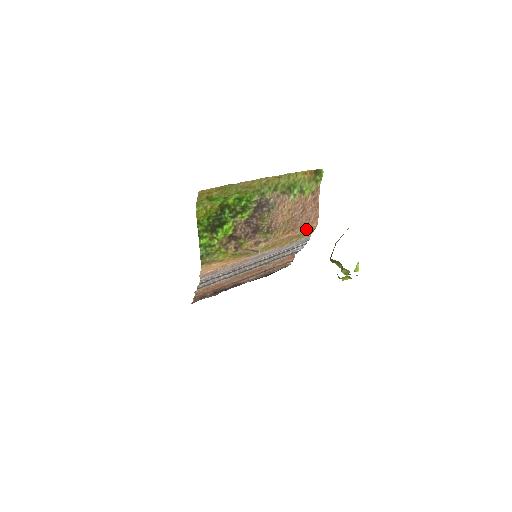
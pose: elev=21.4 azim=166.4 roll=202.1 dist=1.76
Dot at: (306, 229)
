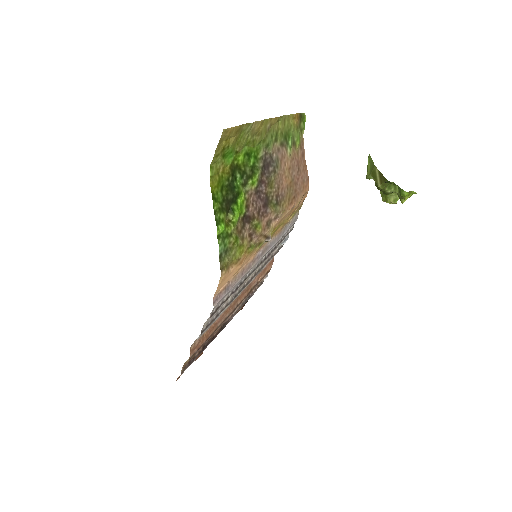
Dot at: (302, 197)
